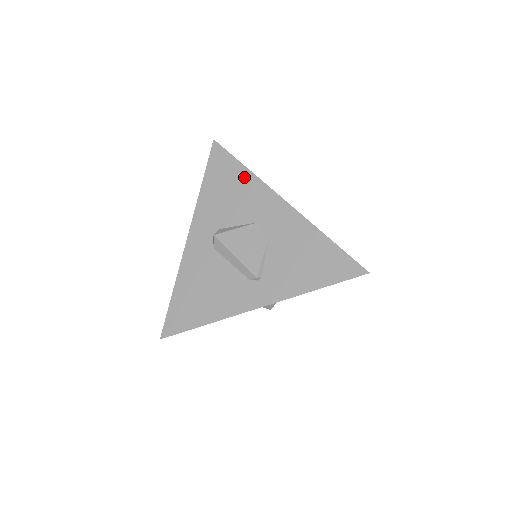
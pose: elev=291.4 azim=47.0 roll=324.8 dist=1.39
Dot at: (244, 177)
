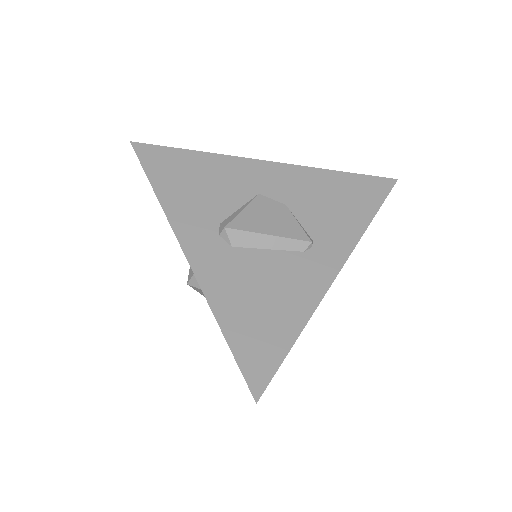
Dot at: (203, 160)
